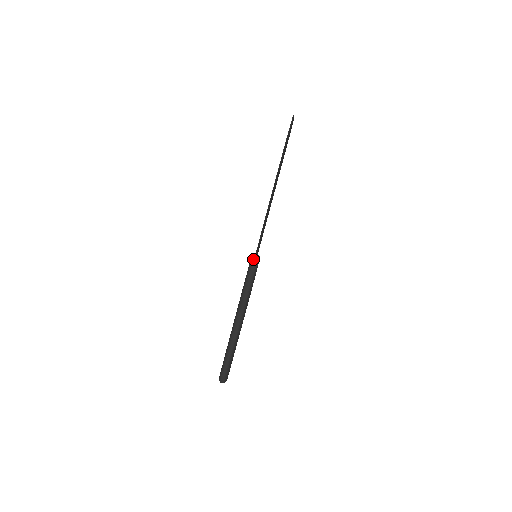
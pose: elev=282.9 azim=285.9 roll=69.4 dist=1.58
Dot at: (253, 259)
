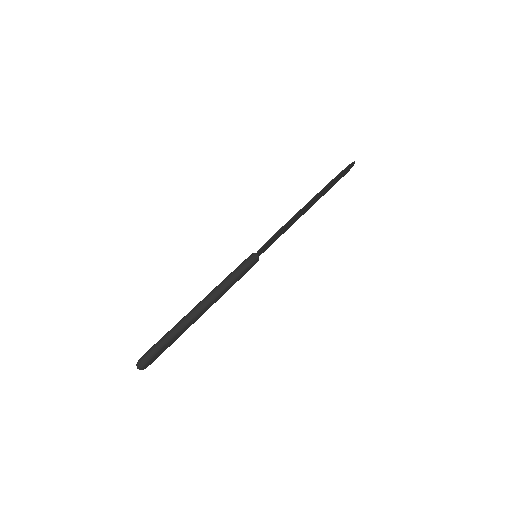
Dot at: (253, 255)
